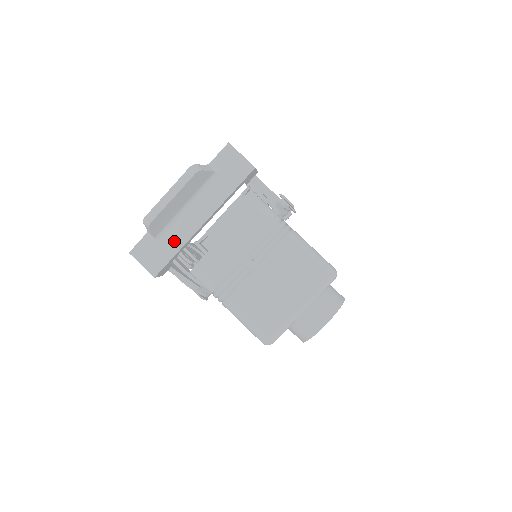
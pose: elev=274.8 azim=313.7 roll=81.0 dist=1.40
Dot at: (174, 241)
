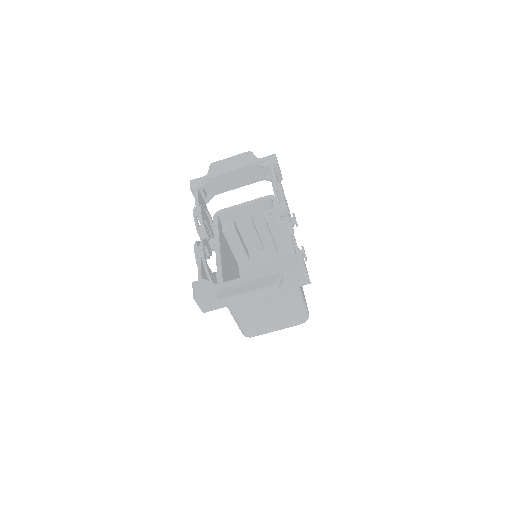
Dot at: occluded
